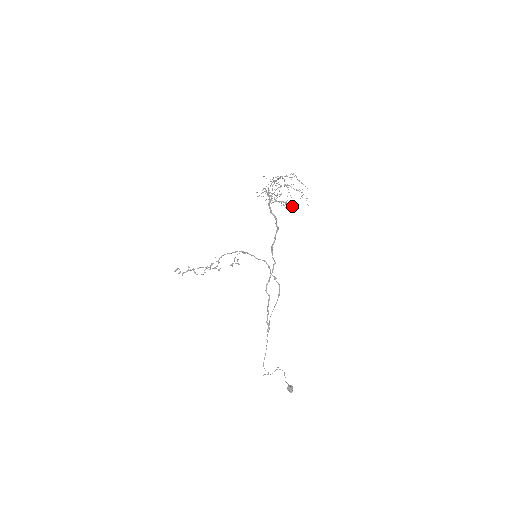
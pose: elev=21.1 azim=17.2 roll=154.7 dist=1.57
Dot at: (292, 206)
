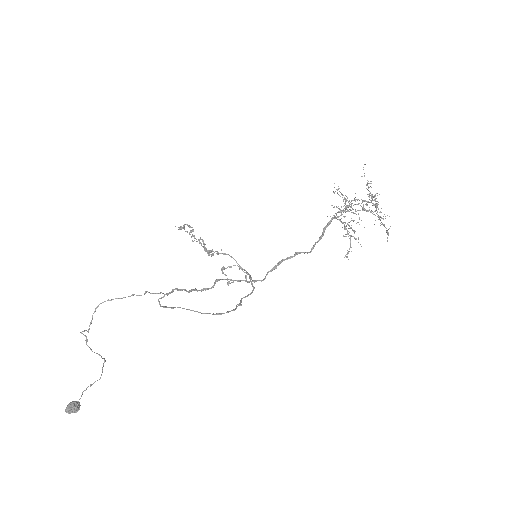
Dot at: occluded
